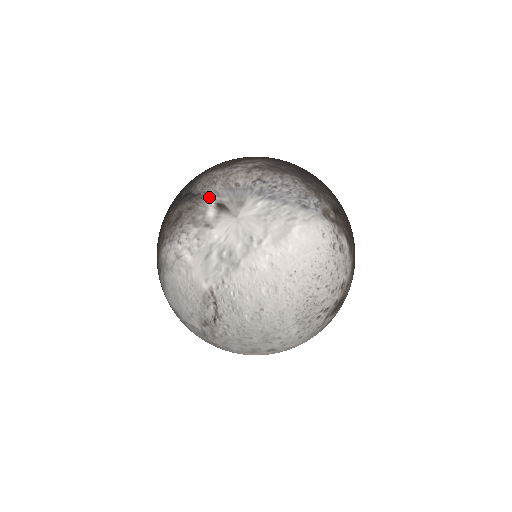
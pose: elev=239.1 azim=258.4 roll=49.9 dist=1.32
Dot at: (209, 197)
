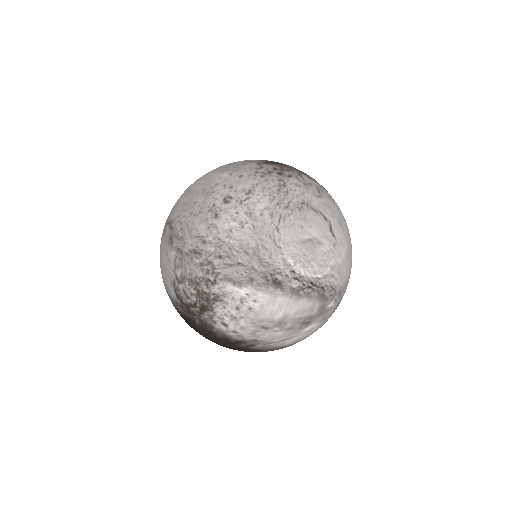
Dot at: occluded
